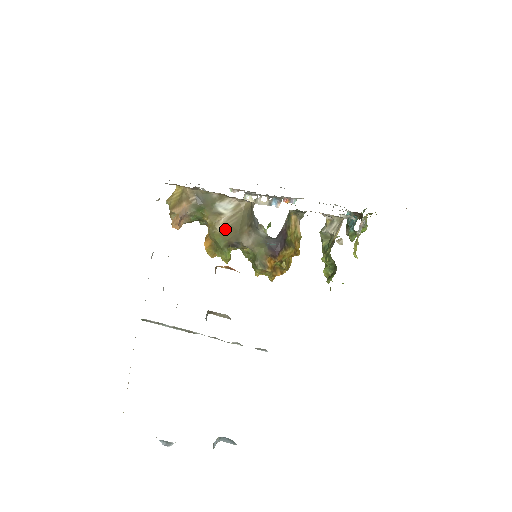
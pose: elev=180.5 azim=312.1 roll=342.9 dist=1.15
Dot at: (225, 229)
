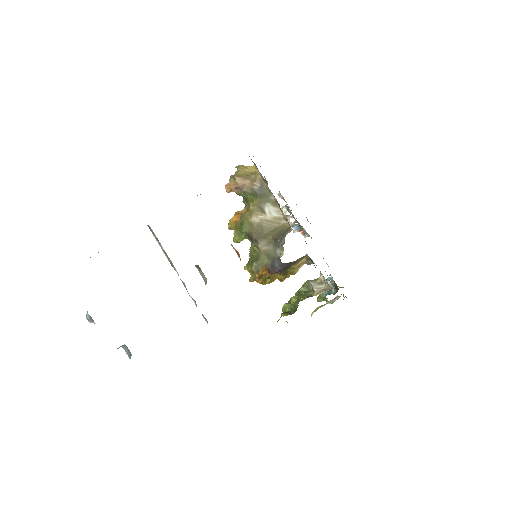
Dot at: (257, 224)
